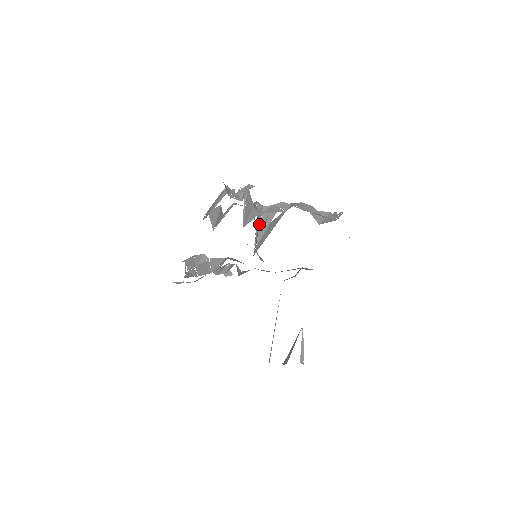
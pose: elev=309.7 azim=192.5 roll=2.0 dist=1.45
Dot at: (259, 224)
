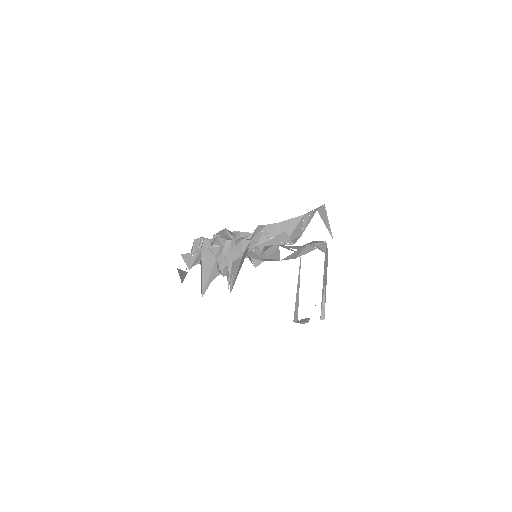
Dot at: (228, 266)
